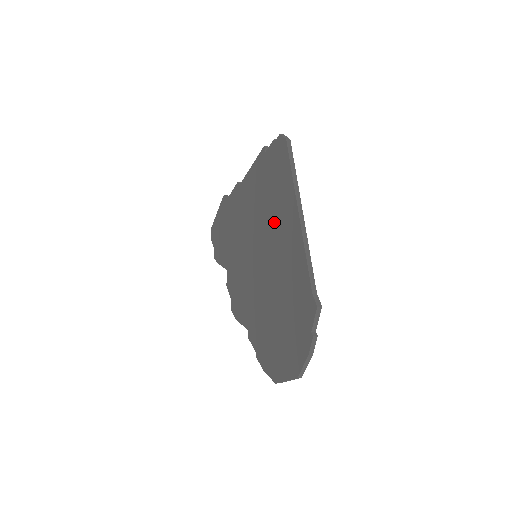
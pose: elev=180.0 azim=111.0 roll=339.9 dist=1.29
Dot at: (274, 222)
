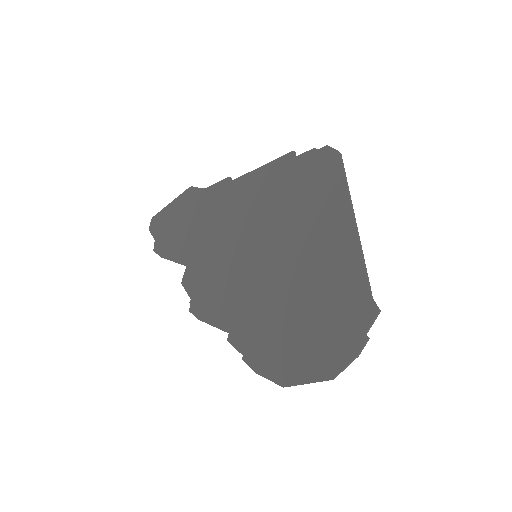
Dot at: (304, 226)
